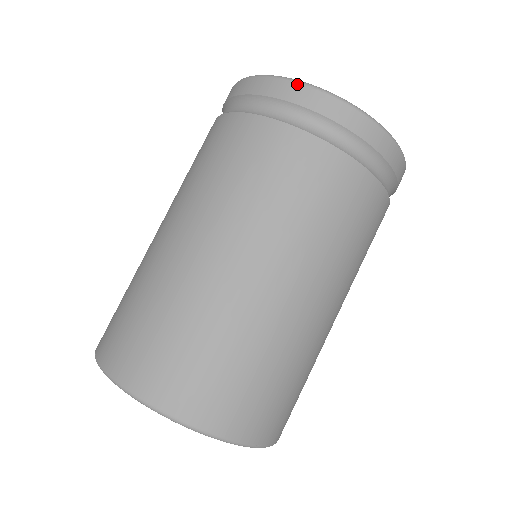
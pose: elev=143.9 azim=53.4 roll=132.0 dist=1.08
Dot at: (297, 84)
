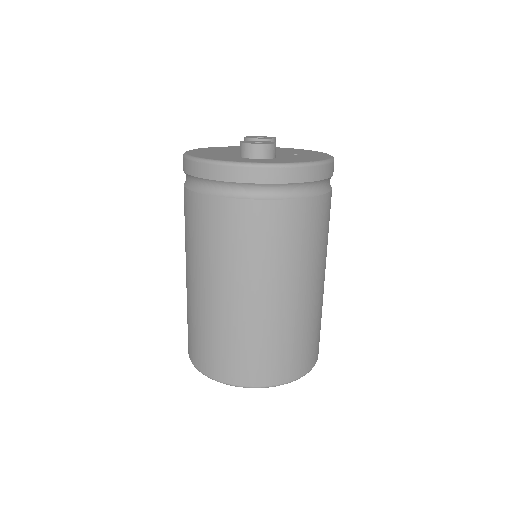
Dot at: (270, 169)
